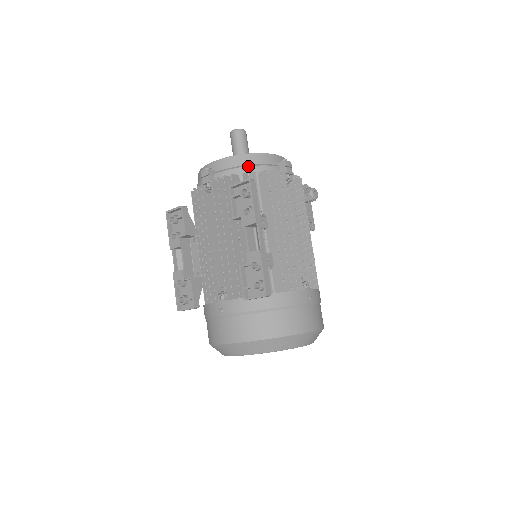
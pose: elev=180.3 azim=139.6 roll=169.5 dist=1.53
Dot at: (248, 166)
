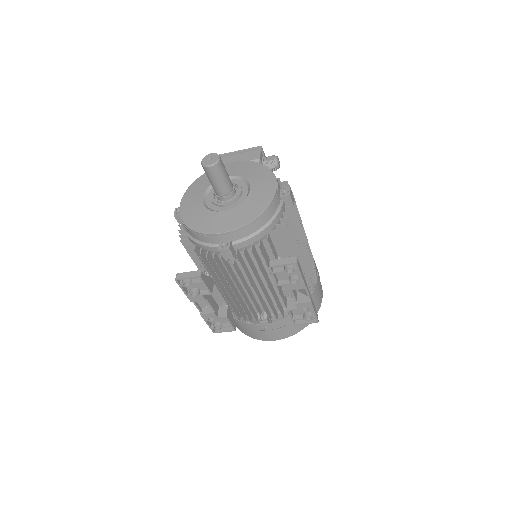
Dot at: (267, 227)
